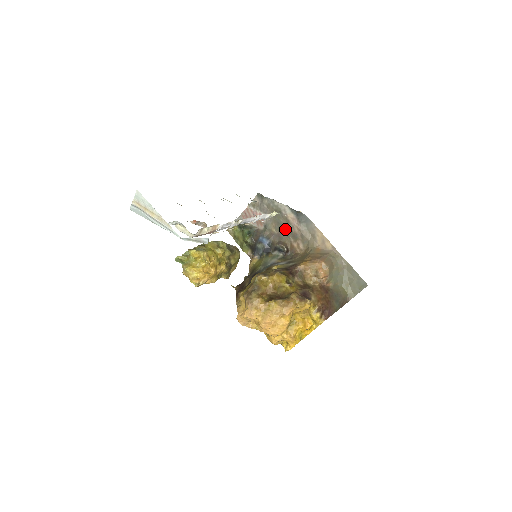
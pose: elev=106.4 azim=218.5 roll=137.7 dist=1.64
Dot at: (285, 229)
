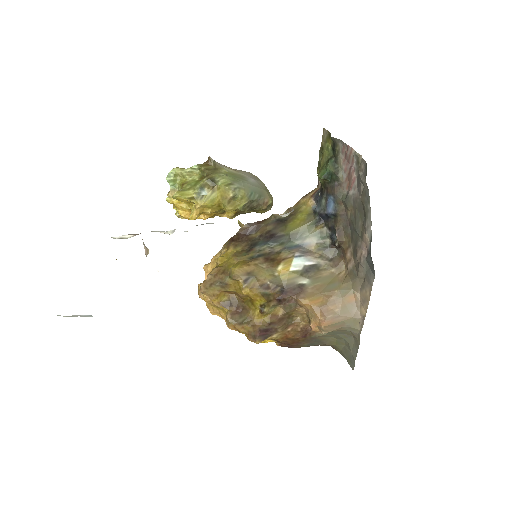
Dot at: (355, 233)
